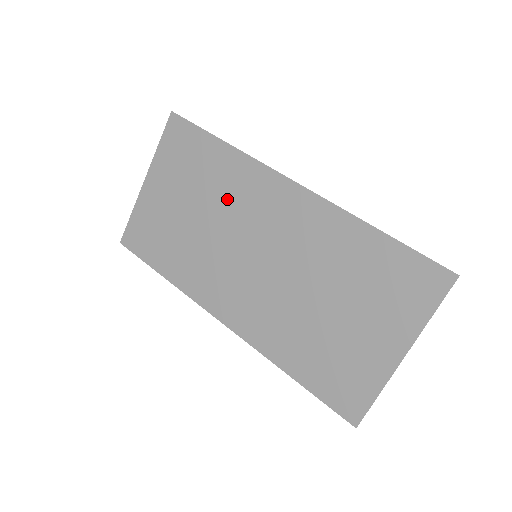
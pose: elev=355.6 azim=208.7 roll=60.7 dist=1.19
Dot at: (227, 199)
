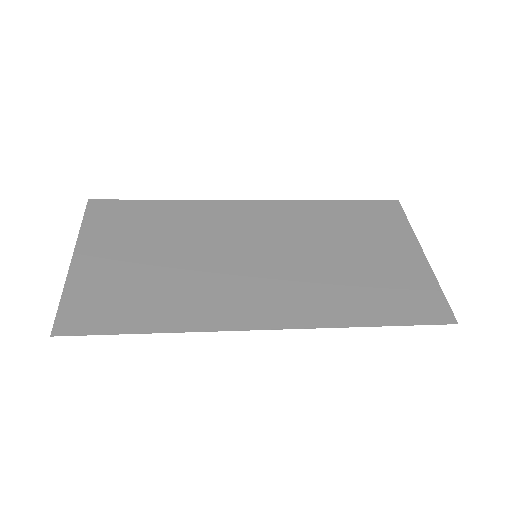
Dot at: (195, 232)
